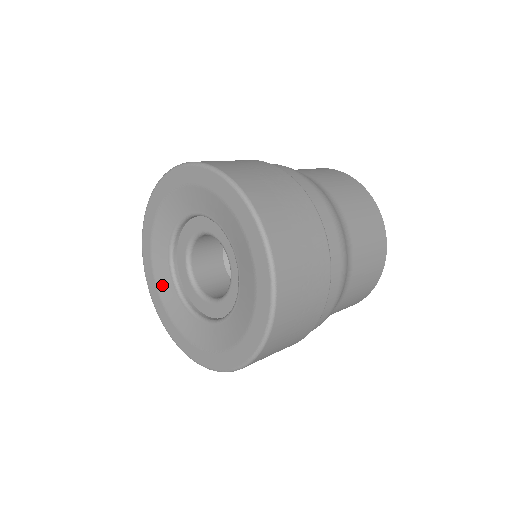
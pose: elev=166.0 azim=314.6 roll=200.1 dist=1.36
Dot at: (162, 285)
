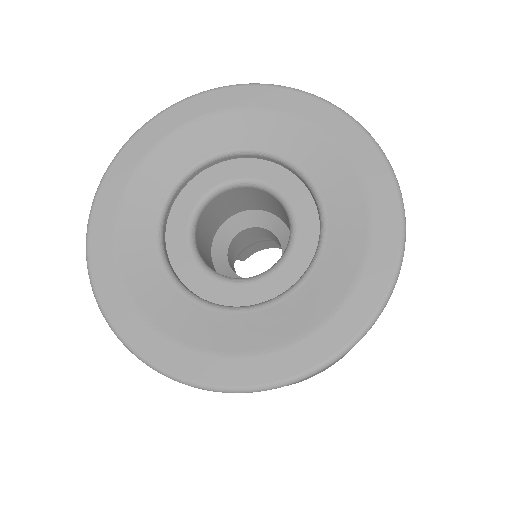
Dot at: (224, 339)
